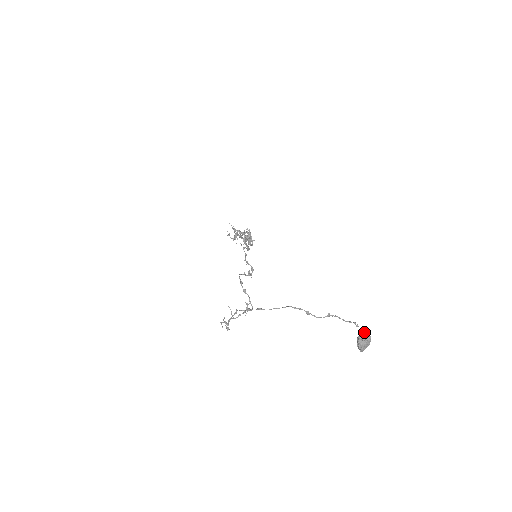
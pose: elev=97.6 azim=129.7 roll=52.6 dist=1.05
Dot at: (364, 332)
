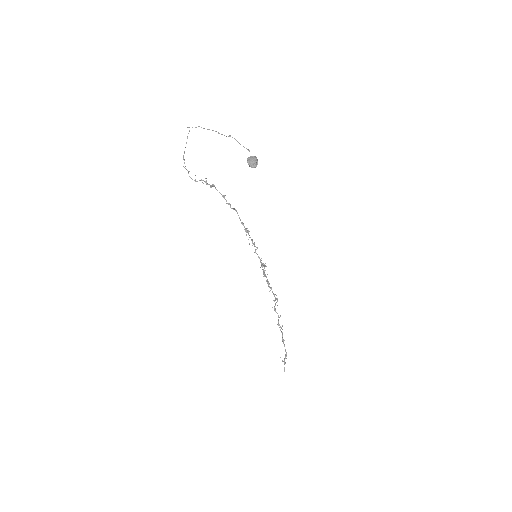
Dot at: (254, 157)
